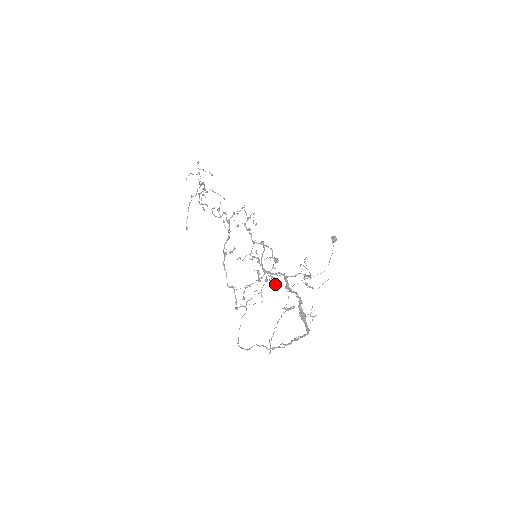
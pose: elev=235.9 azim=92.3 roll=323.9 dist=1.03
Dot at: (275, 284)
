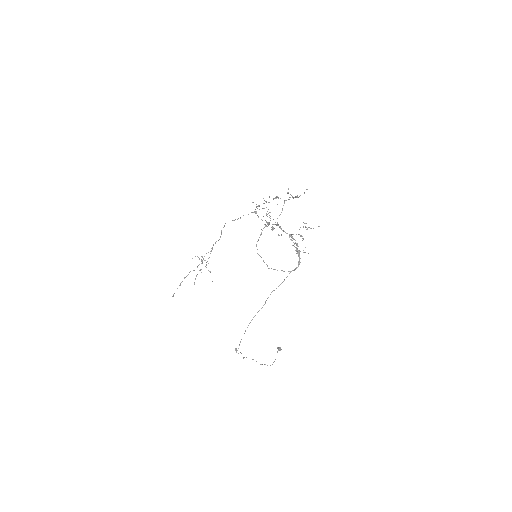
Dot at: occluded
